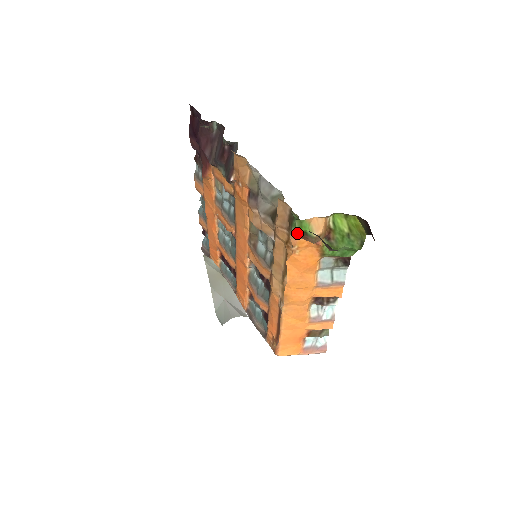
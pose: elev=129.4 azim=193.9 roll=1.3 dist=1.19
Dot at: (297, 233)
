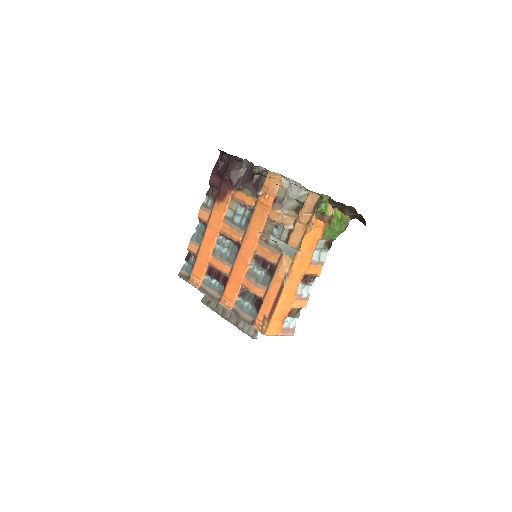
Dot at: (319, 213)
